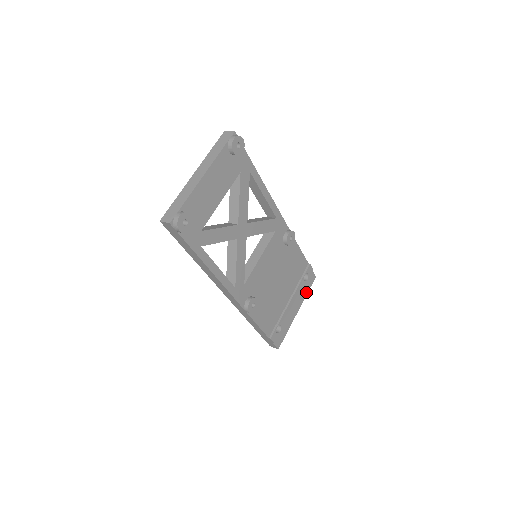
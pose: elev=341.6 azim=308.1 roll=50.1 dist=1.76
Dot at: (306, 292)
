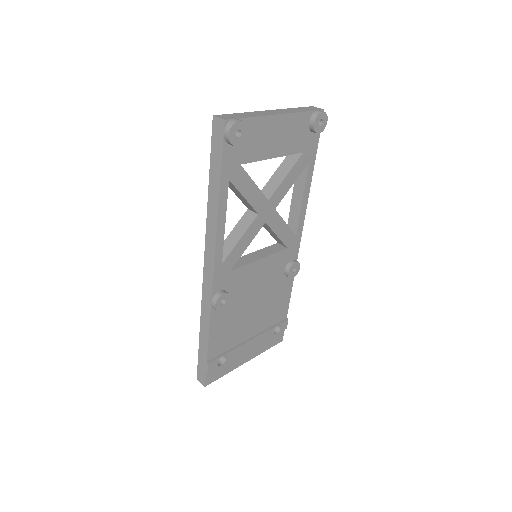
Dot at: (266, 348)
